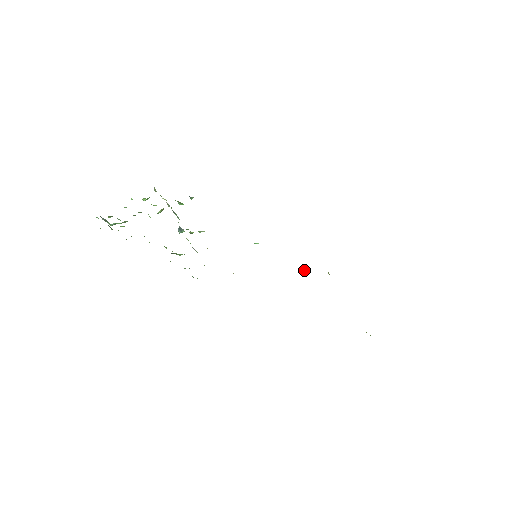
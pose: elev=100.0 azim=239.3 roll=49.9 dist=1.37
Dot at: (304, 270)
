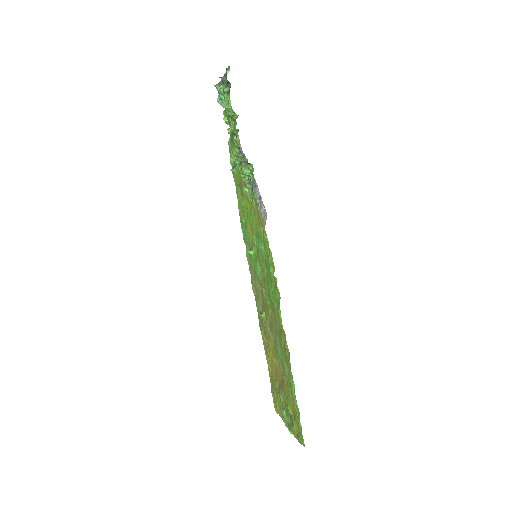
Dot at: (261, 313)
